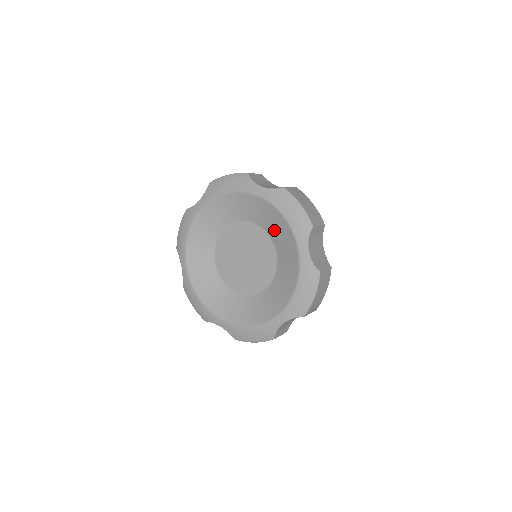
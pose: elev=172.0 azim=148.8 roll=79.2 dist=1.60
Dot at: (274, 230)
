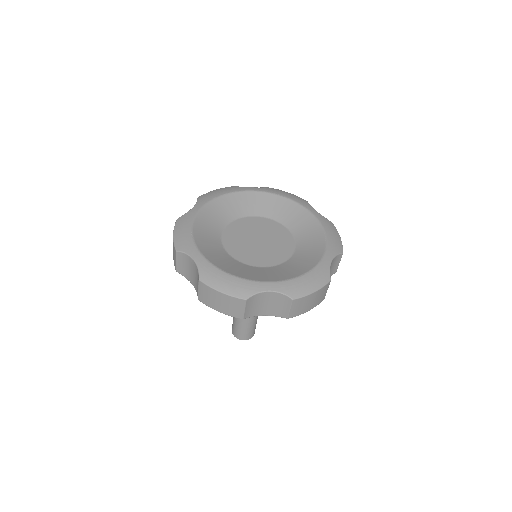
Dot at: (305, 238)
